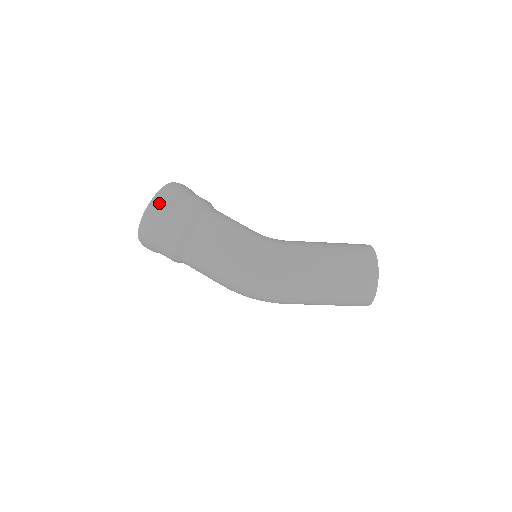
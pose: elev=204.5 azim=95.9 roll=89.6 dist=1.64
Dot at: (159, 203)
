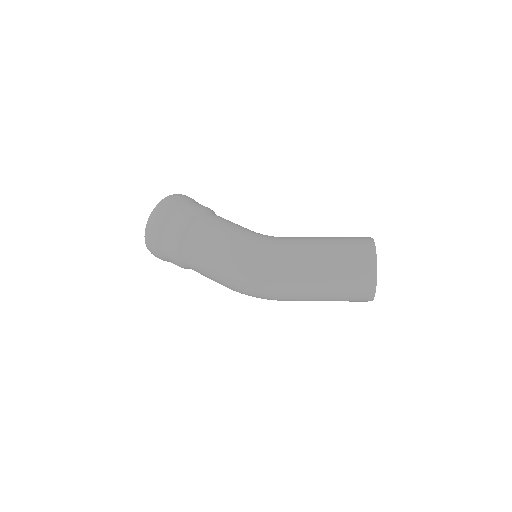
Dot at: (162, 208)
